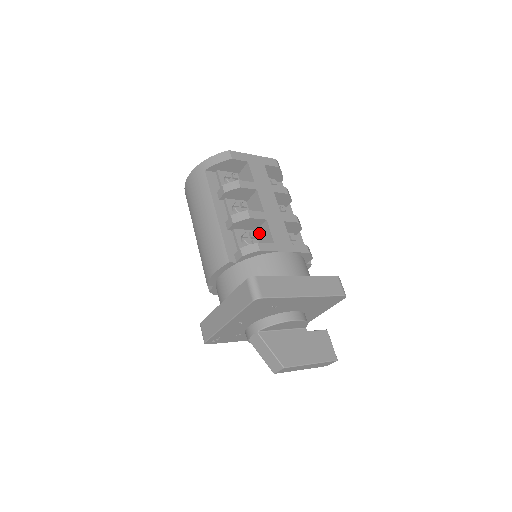
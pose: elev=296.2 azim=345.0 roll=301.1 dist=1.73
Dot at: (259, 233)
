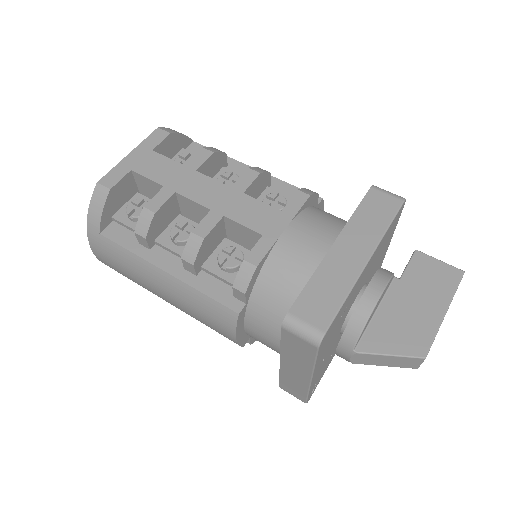
Dot at: (232, 237)
